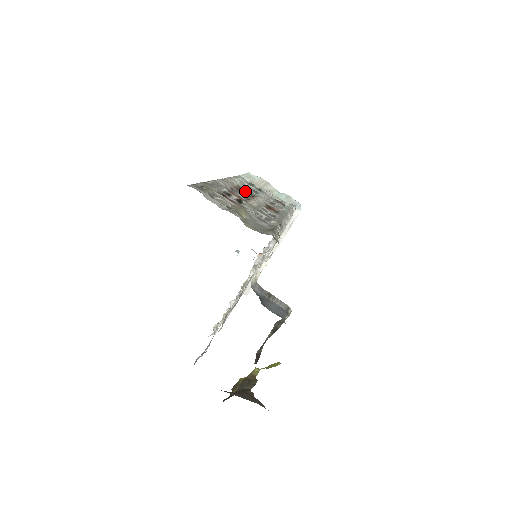
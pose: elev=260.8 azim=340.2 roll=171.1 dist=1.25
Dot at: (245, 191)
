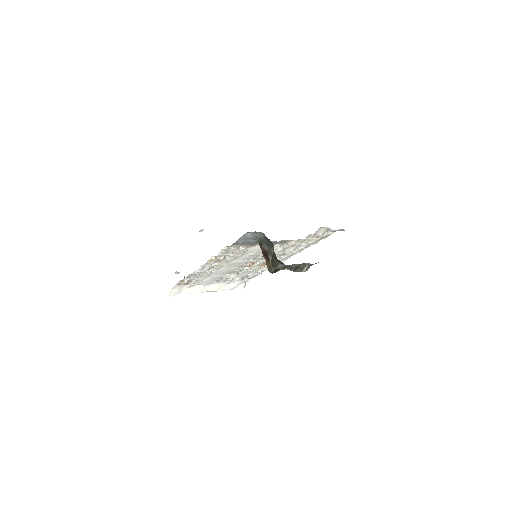
Dot at: occluded
